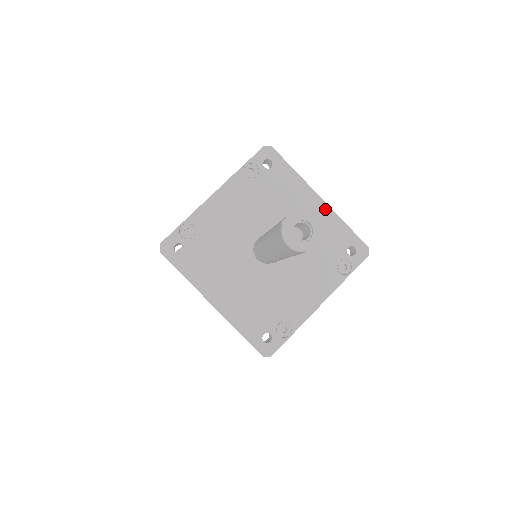
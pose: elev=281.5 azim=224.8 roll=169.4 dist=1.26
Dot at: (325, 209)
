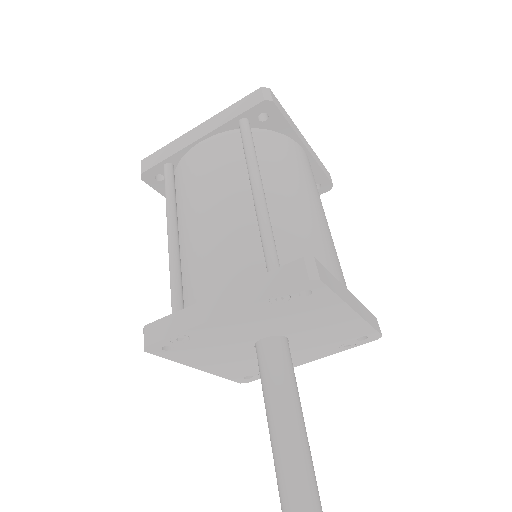
Dot at: (355, 319)
